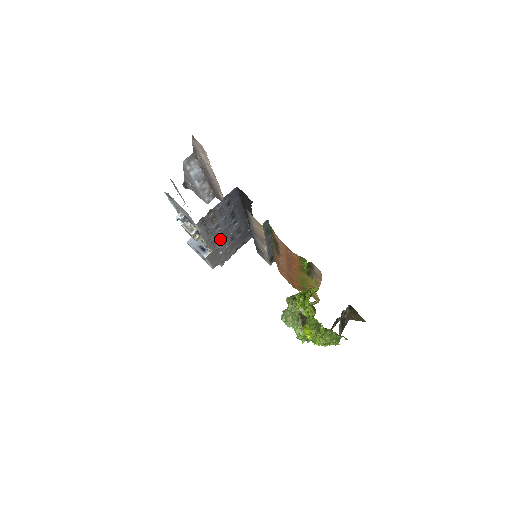
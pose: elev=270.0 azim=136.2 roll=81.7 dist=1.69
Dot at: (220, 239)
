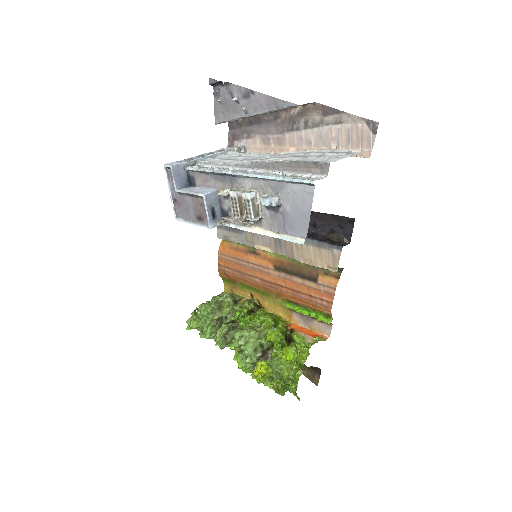
Dot at: occluded
